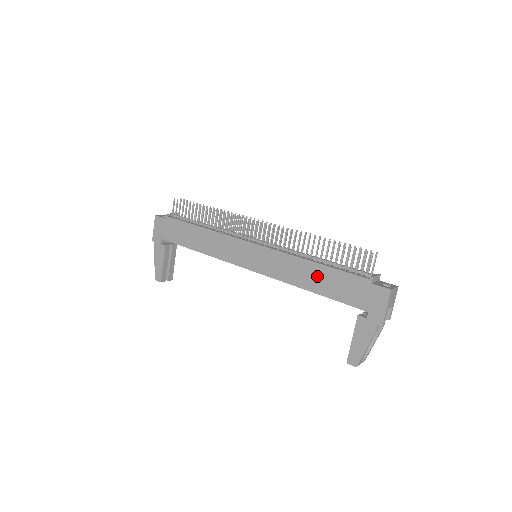
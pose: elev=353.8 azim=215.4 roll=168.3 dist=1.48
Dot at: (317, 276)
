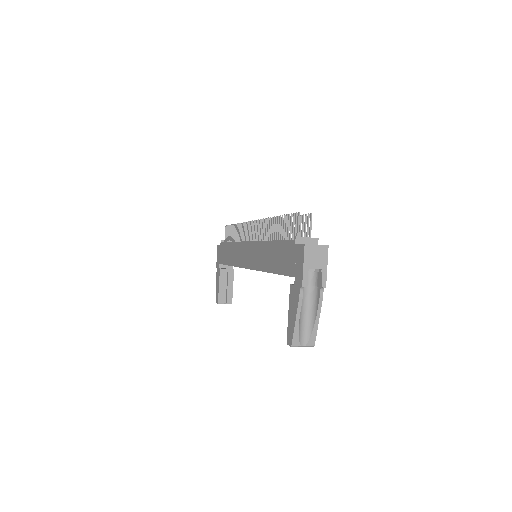
Dot at: (272, 254)
